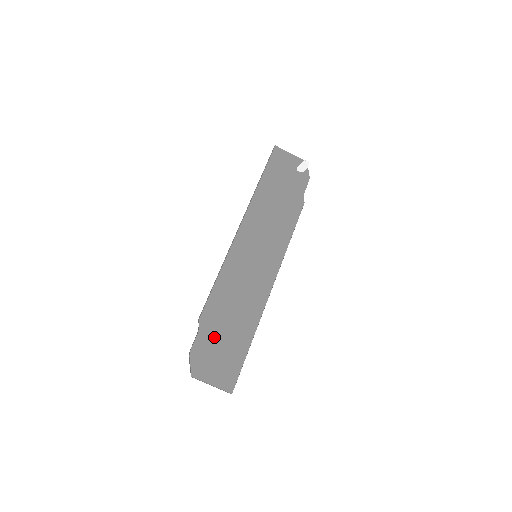
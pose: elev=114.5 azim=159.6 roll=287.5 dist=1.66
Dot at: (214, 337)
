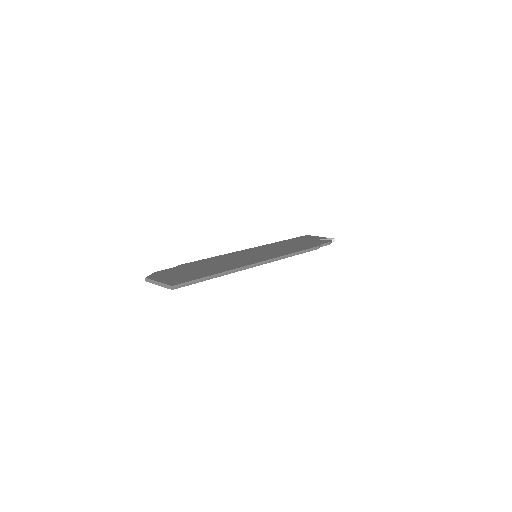
Dot at: (184, 270)
